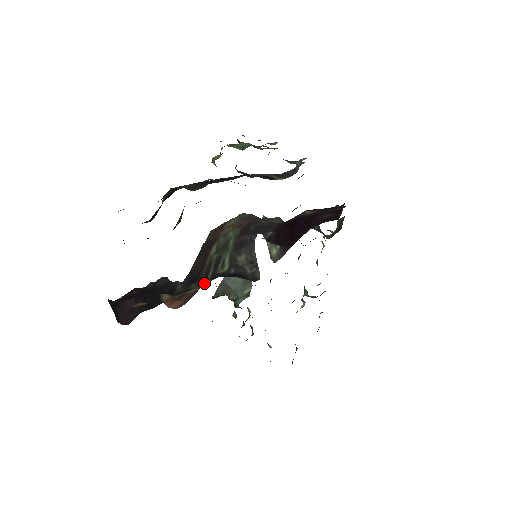
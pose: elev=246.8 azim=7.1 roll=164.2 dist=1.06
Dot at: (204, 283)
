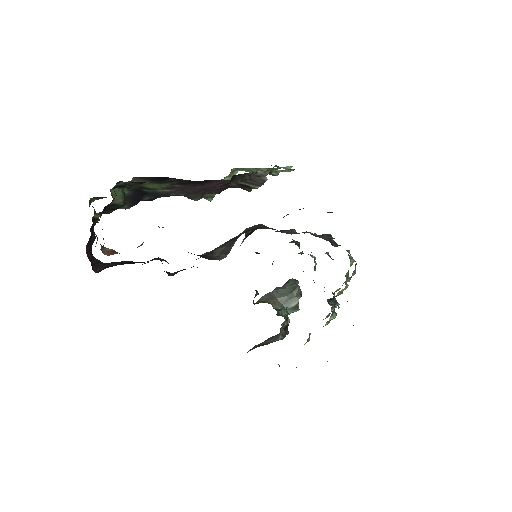
Dot at: occluded
